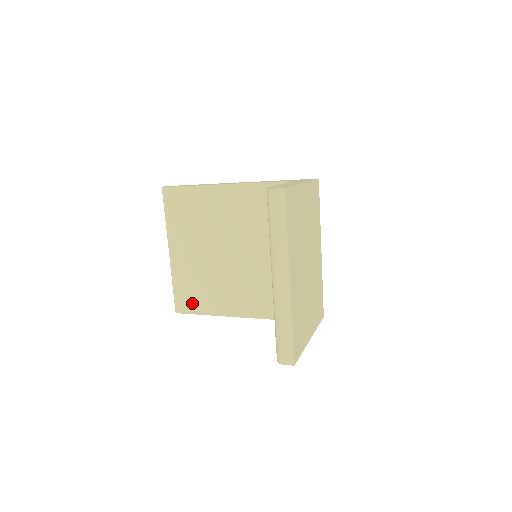
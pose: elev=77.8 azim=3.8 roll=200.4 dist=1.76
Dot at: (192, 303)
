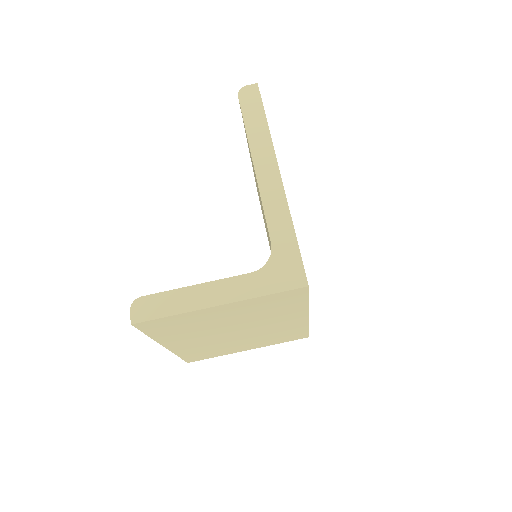
Dot at: occluded
